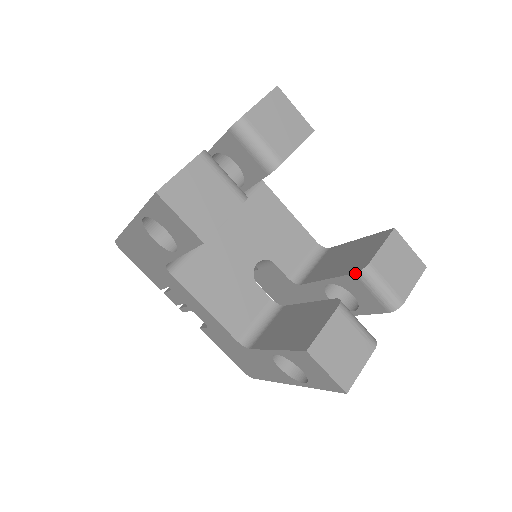
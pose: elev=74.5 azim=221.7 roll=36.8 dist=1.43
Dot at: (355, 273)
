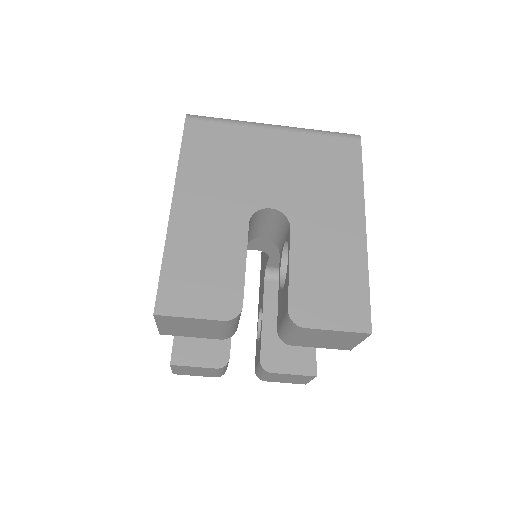
Dot at: (260, 361)
